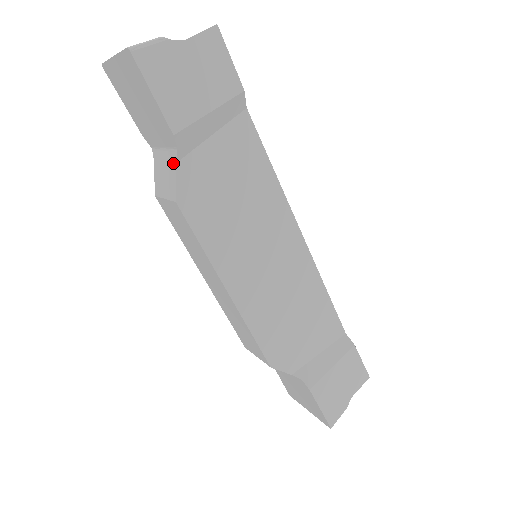
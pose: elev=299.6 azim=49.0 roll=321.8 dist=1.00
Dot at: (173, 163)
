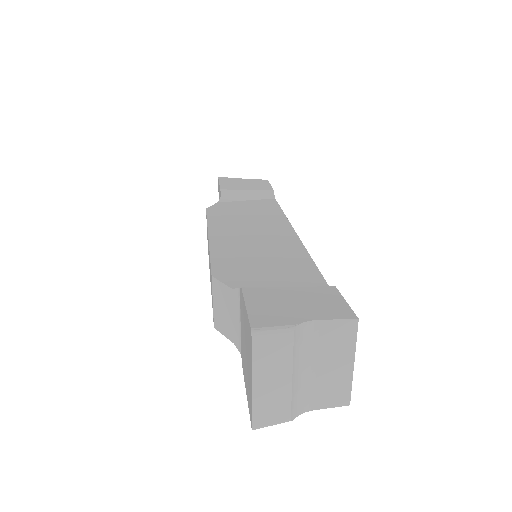
Dot at: occluded
